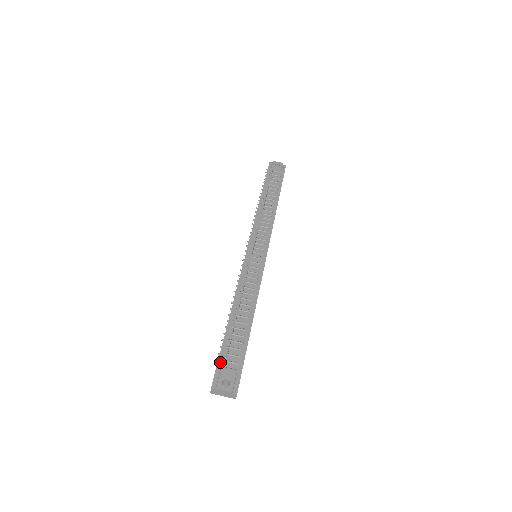
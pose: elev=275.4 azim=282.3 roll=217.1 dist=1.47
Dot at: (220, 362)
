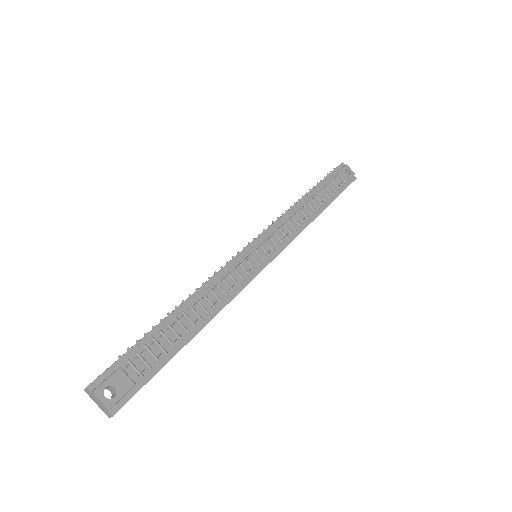
Dot at: (122, 361)
